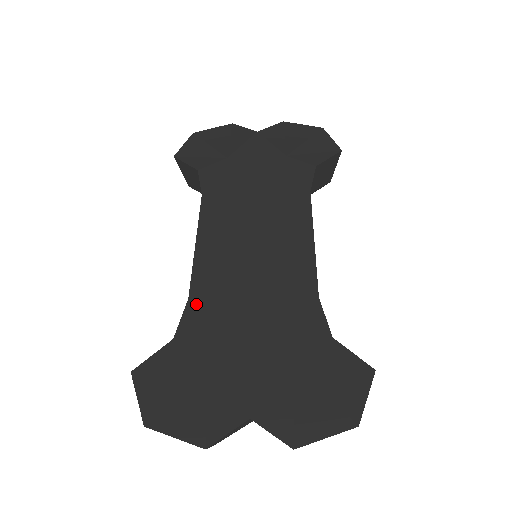
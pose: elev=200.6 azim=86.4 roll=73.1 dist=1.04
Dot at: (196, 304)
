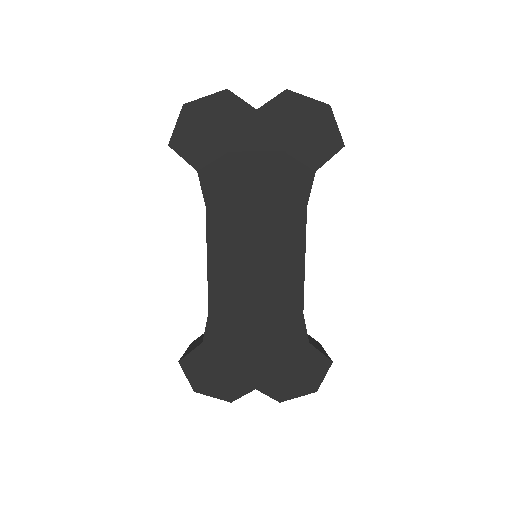
Dot at: (215, 317)
